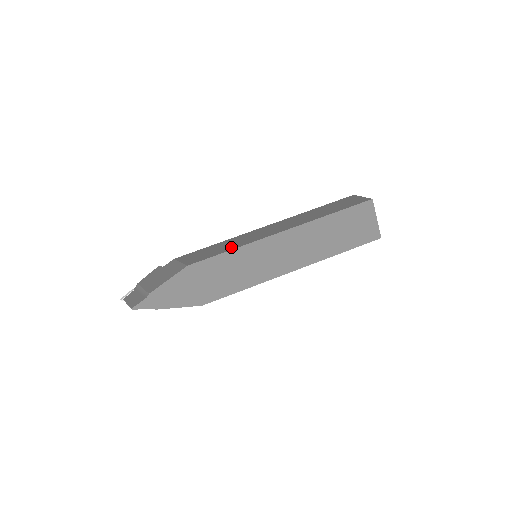
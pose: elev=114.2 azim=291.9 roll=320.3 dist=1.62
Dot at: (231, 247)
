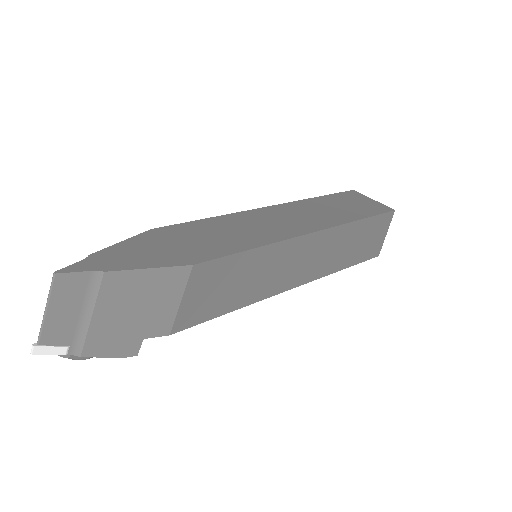
Dot at: occluded
